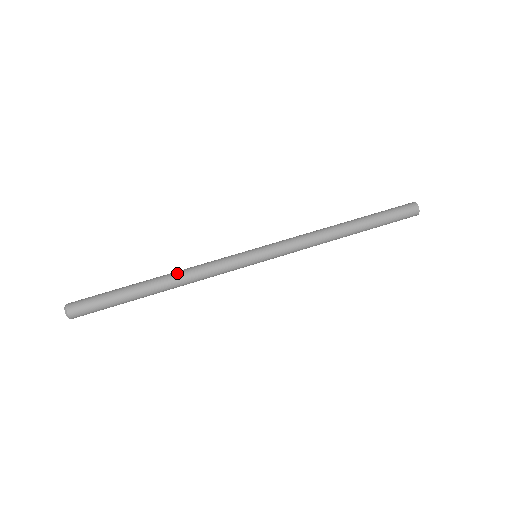
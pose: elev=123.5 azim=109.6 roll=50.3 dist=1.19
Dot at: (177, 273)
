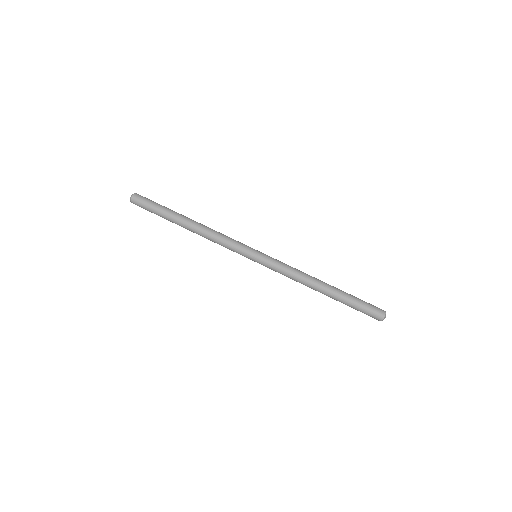
Dot at: (201, 231)
